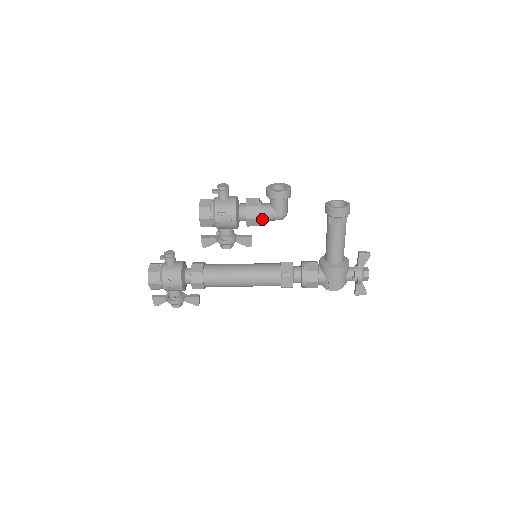
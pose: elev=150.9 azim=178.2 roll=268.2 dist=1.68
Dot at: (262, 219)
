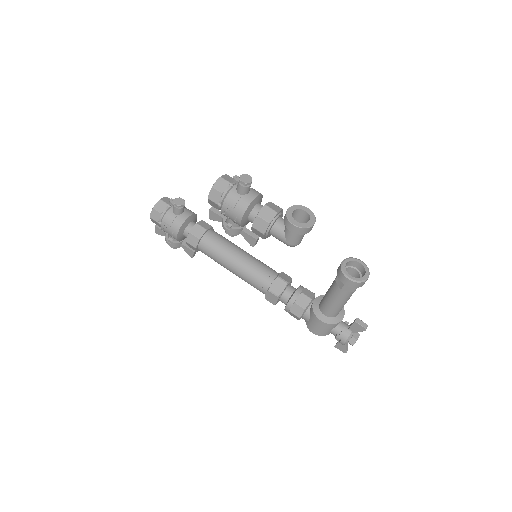
Dot at: (270, 234)
